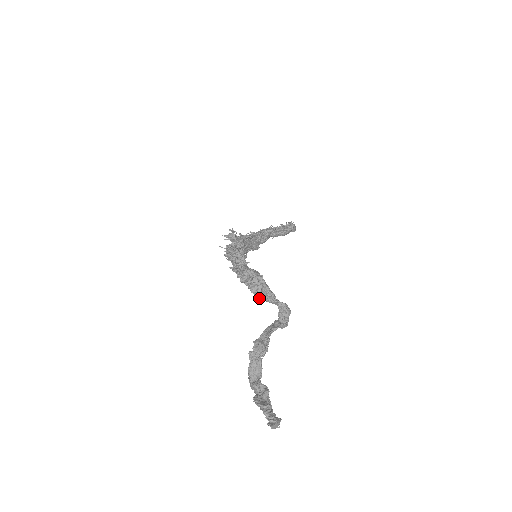
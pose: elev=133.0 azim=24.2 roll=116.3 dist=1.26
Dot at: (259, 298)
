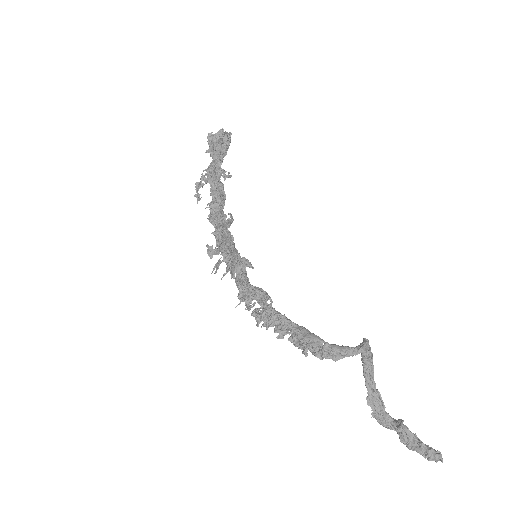
Dot at: occluded
